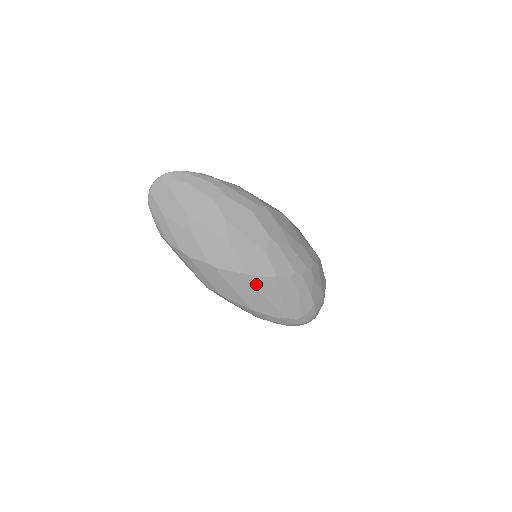
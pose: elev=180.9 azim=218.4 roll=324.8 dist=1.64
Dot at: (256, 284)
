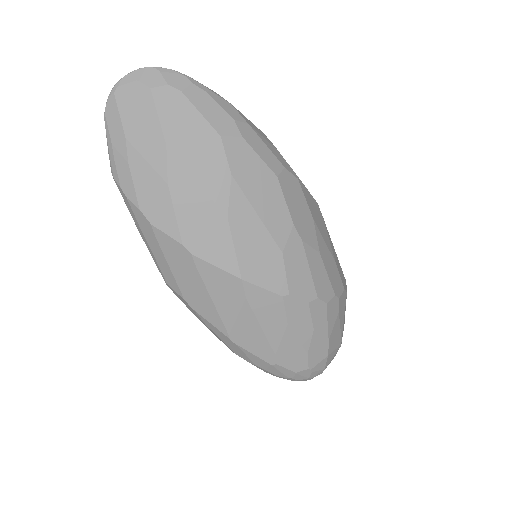
Dot at: (251, 300)
